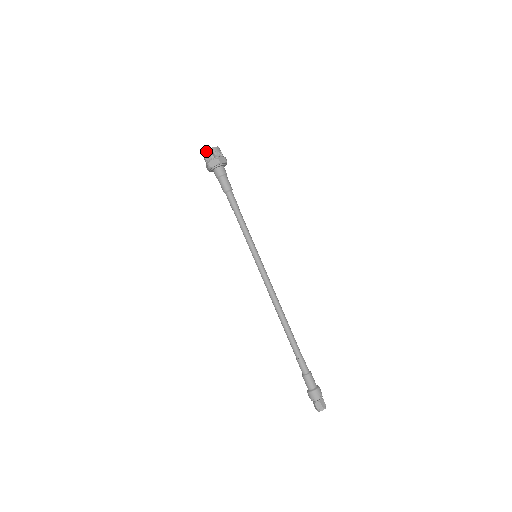
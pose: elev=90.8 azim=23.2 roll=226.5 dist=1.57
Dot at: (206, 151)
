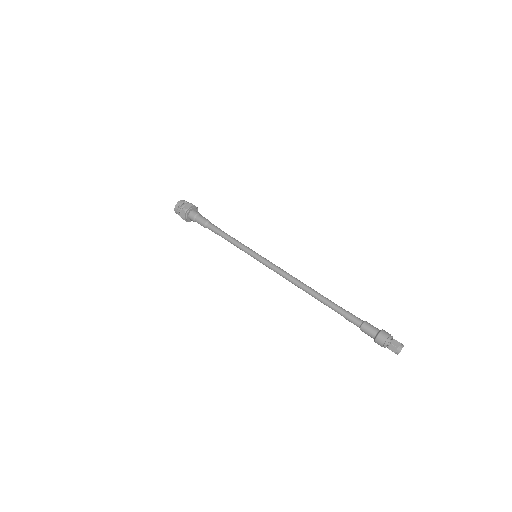
Dot at: (174, 210)
